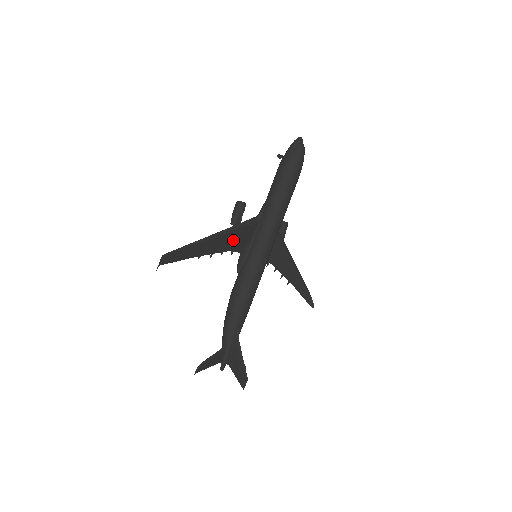
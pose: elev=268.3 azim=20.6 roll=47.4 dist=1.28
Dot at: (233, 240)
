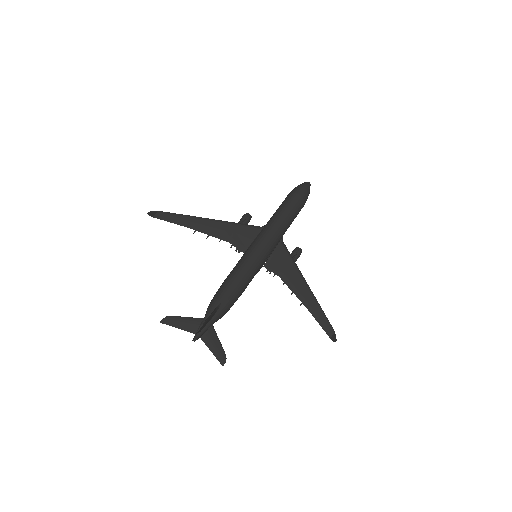
Dot at: (231, 233)
